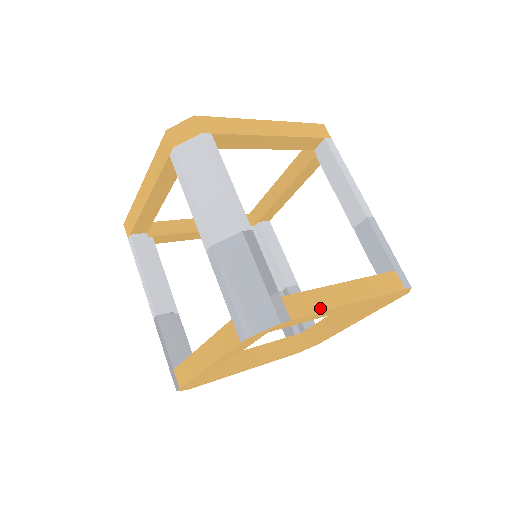
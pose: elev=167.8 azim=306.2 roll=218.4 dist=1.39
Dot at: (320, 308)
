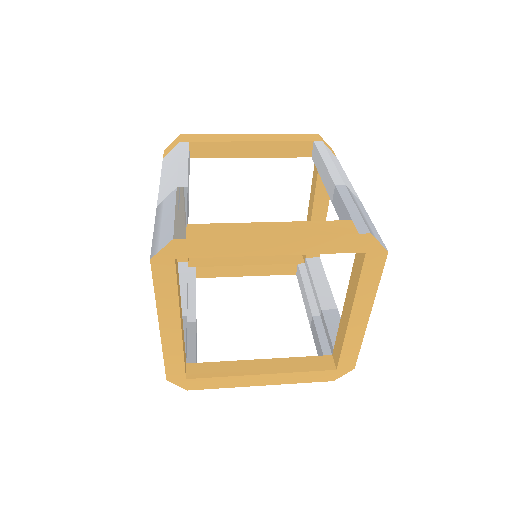
Dot at: (227, 235)
